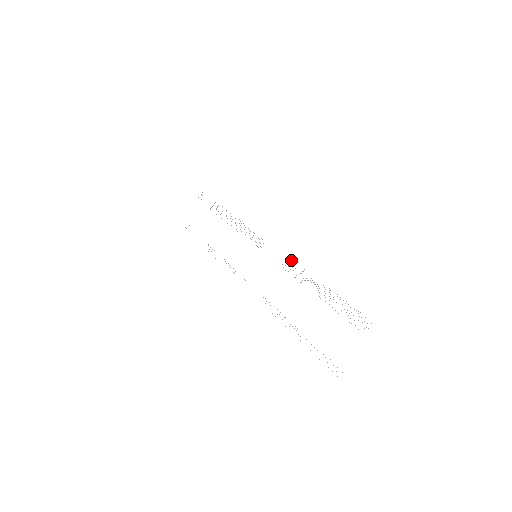
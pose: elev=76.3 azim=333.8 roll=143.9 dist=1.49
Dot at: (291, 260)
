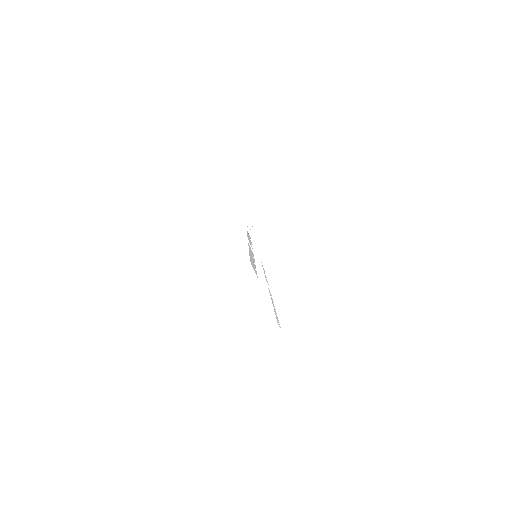
Dot at: occluded
